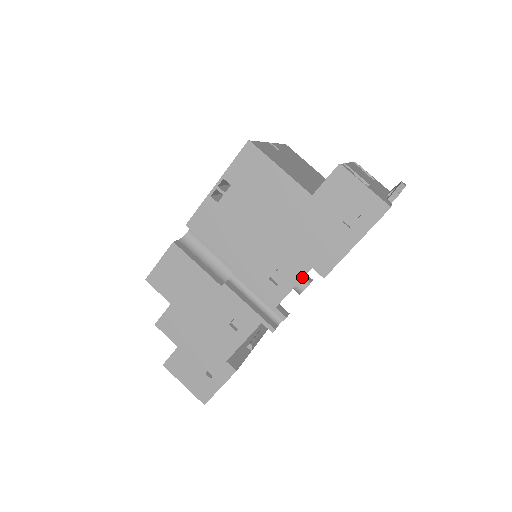
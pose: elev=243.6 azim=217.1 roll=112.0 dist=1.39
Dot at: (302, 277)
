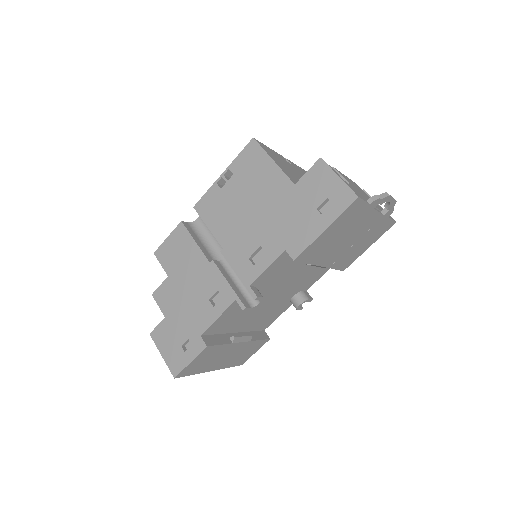
Dot at: (276, 258)
